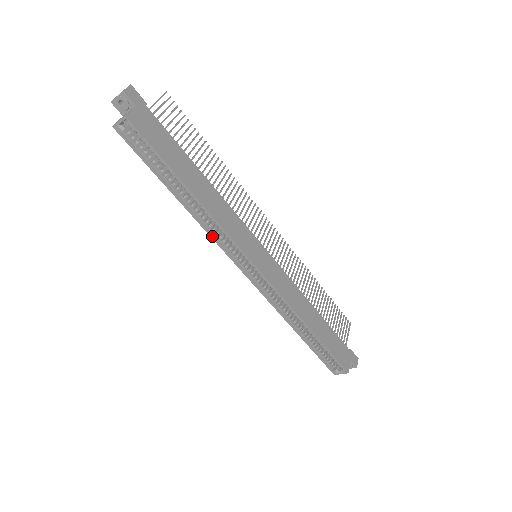
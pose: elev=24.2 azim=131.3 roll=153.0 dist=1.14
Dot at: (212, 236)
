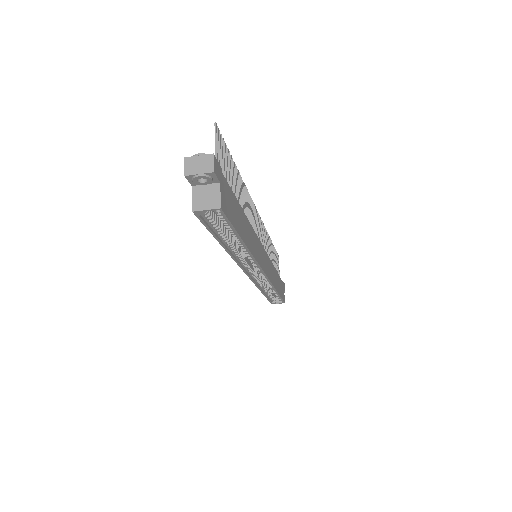
Dot at: (238, 262)
